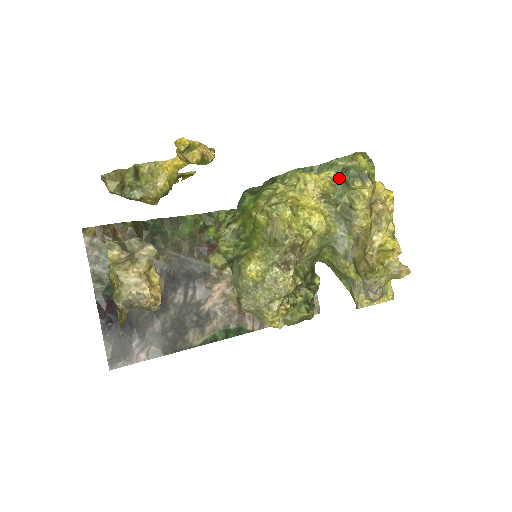
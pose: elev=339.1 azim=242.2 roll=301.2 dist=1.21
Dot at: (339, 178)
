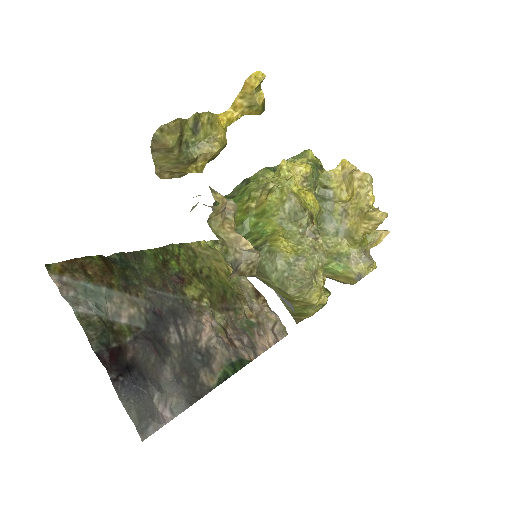
Dot at: (312, 163)
